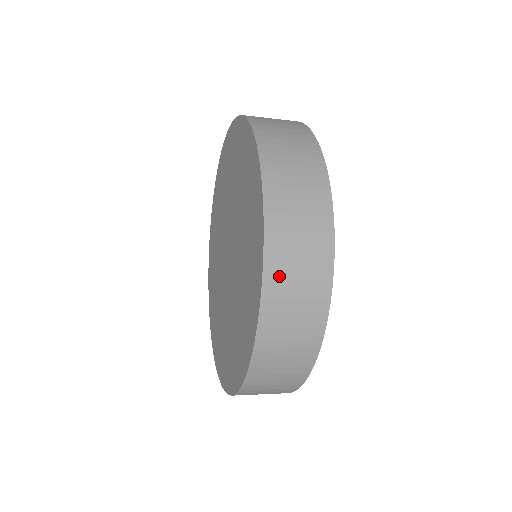
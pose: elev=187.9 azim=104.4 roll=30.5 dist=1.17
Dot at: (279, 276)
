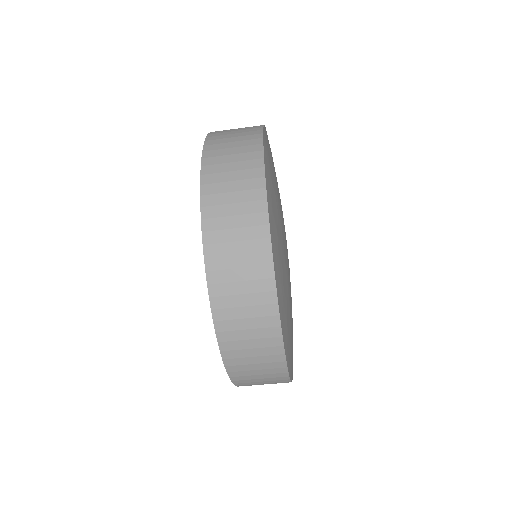
Dot at: (217, 141)
